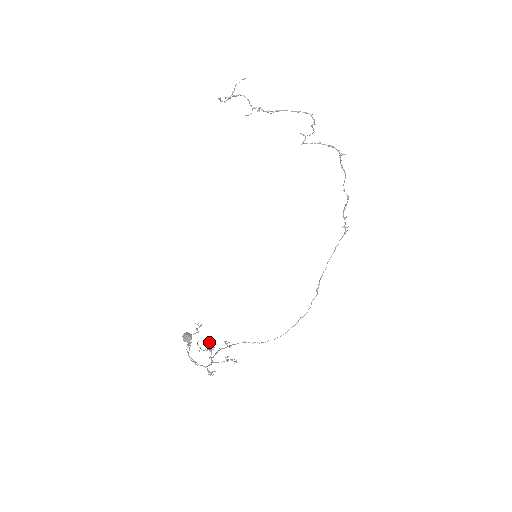
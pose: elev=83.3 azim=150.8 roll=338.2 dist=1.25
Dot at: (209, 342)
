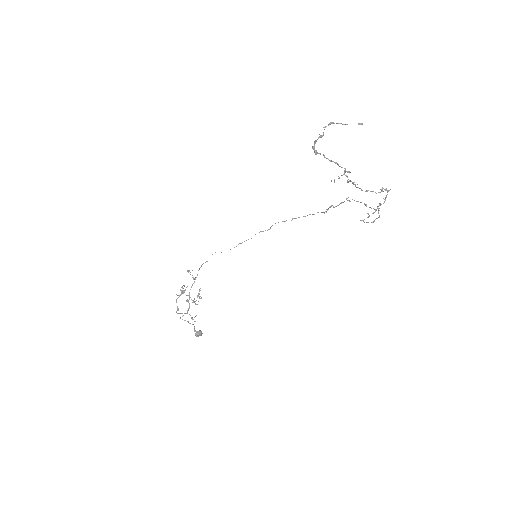
Dot at: (196, 304)
